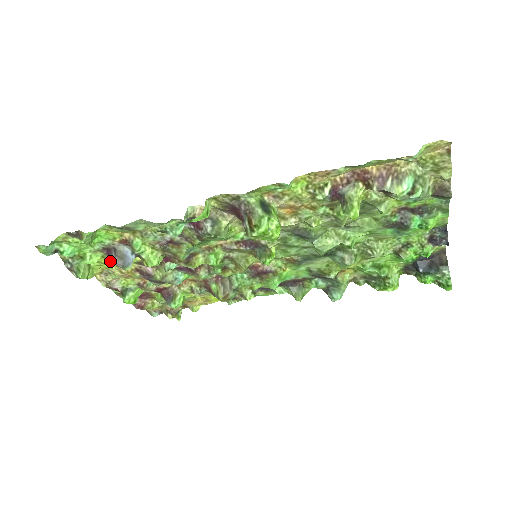
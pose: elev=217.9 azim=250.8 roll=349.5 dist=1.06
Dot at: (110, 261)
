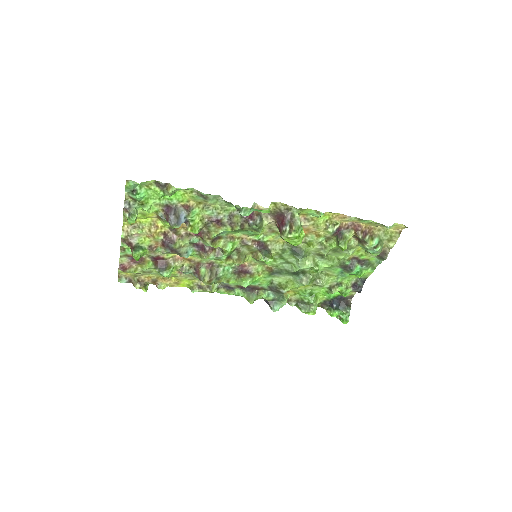
Dot at: (150, 218)
